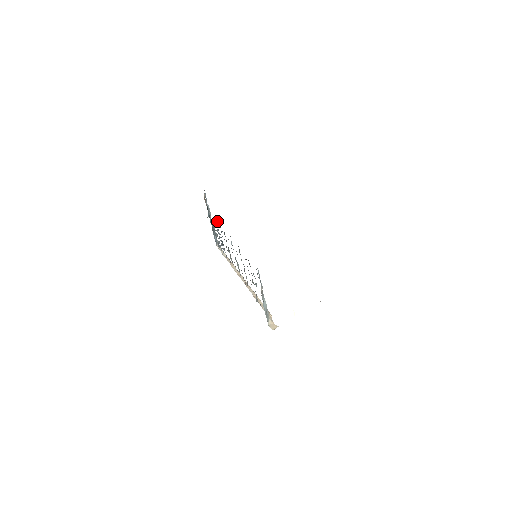
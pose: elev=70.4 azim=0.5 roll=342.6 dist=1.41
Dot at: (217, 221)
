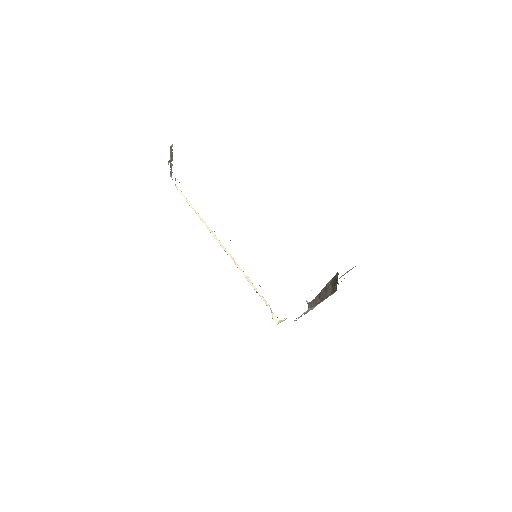
Dot at: occluded
